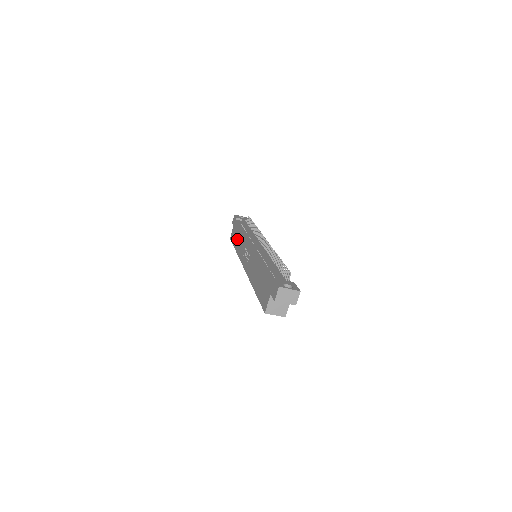
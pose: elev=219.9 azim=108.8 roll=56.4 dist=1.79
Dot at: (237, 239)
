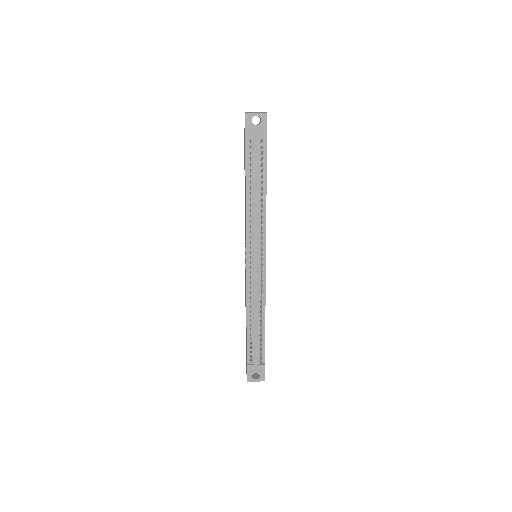
Dot at: occluded
